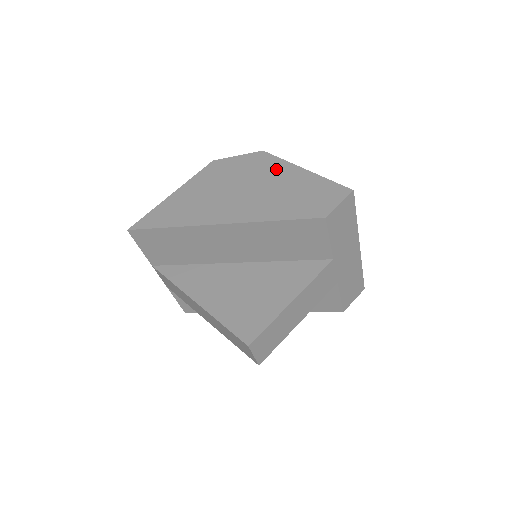
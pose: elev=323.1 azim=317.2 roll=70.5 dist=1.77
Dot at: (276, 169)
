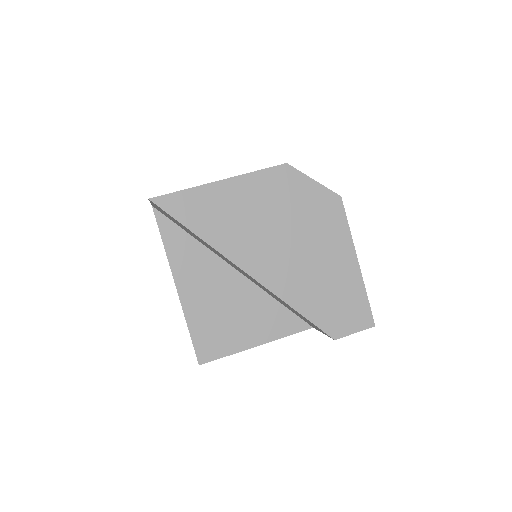
Dot at: (336, 239)
